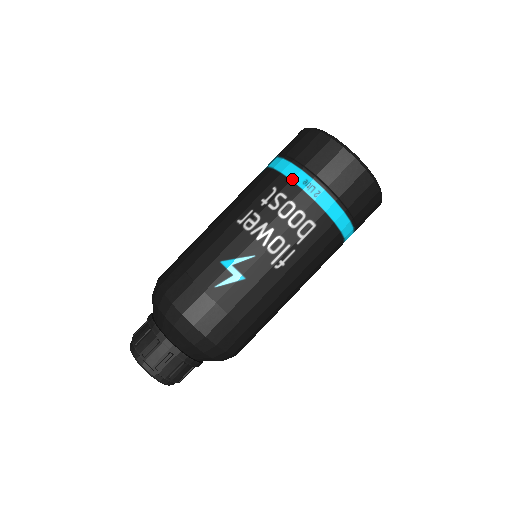
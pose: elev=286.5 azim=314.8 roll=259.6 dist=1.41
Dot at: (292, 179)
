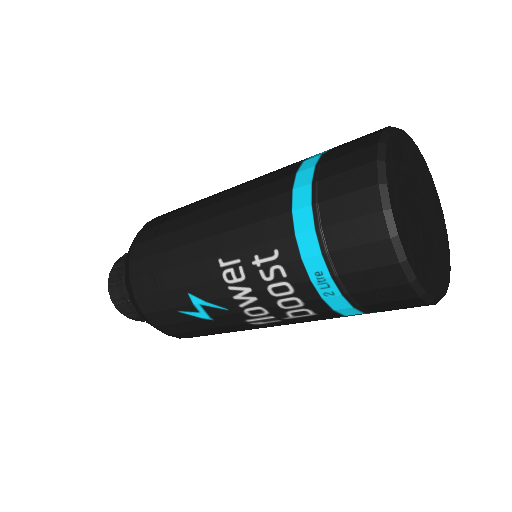
Dot at: (303, 259)
